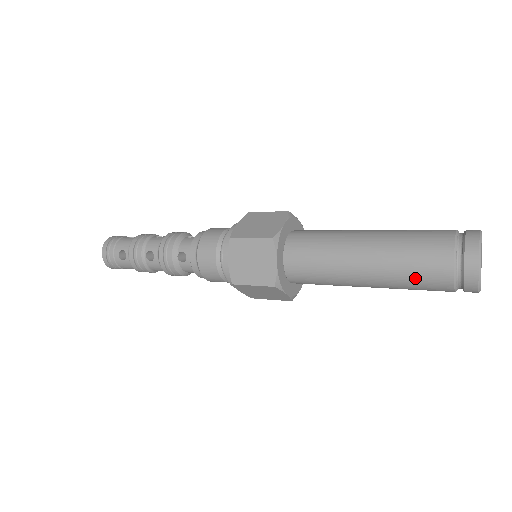
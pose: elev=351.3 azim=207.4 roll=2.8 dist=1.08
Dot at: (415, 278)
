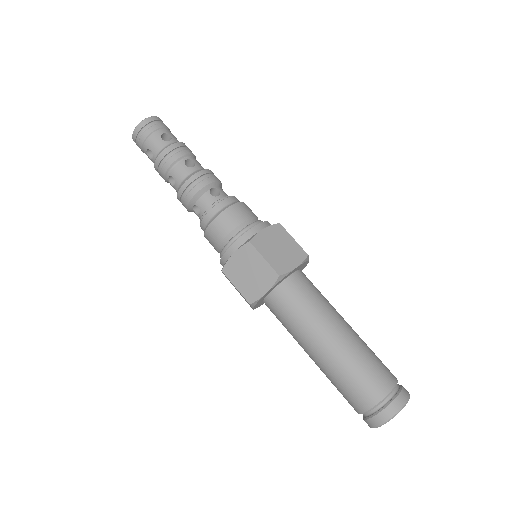
Dot at: (363, 373)
